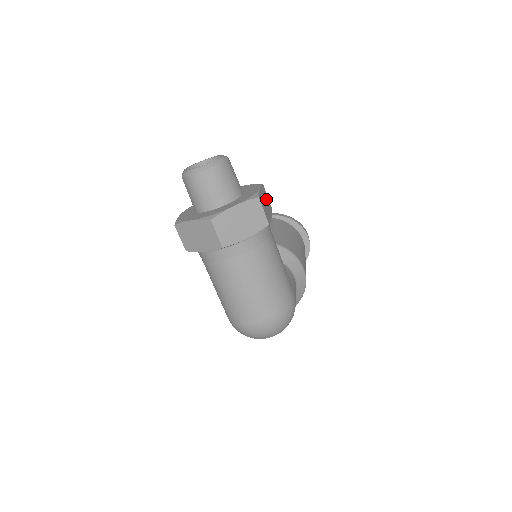
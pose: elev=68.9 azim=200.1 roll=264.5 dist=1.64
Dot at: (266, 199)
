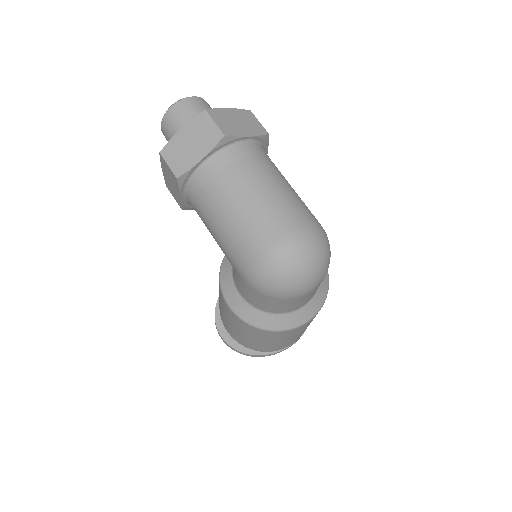
Dot at: occluded
